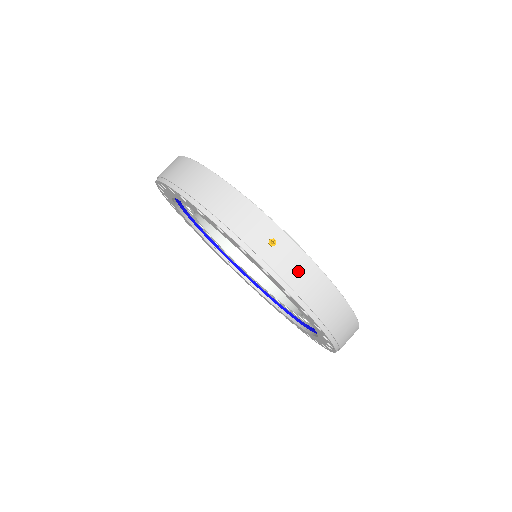
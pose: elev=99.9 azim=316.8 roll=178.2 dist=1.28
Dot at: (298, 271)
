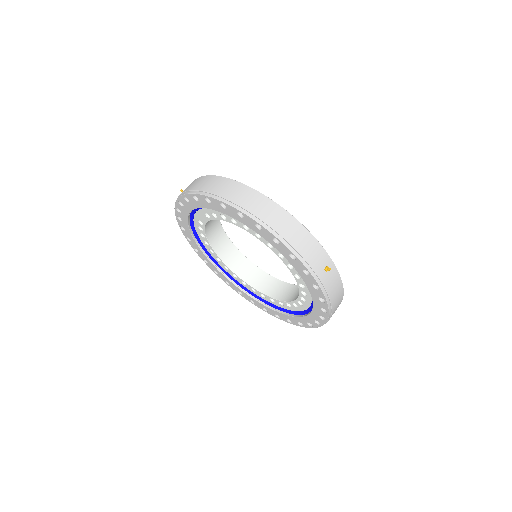
Dot at: (334, 287)
